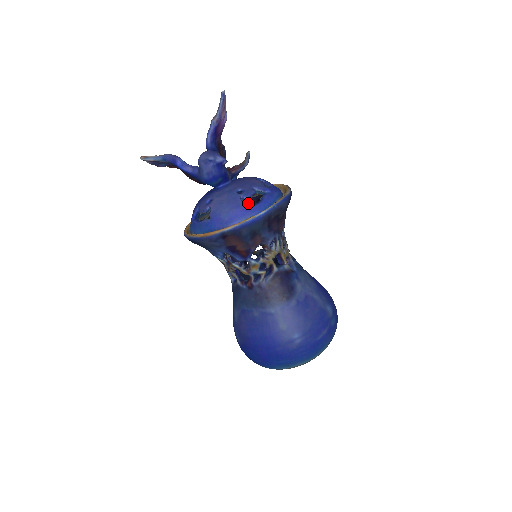
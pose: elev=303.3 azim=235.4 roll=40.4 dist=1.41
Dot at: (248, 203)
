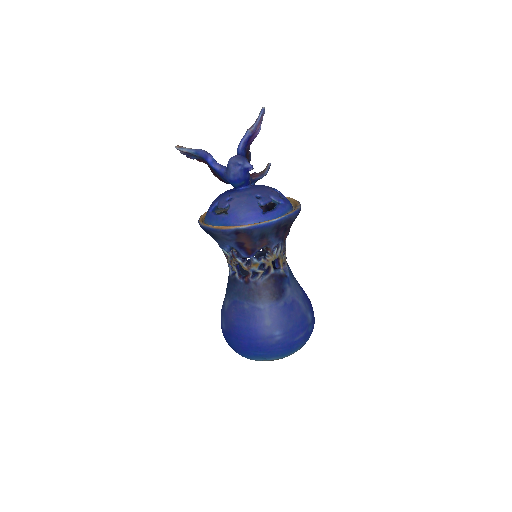
Dot at: occluded
